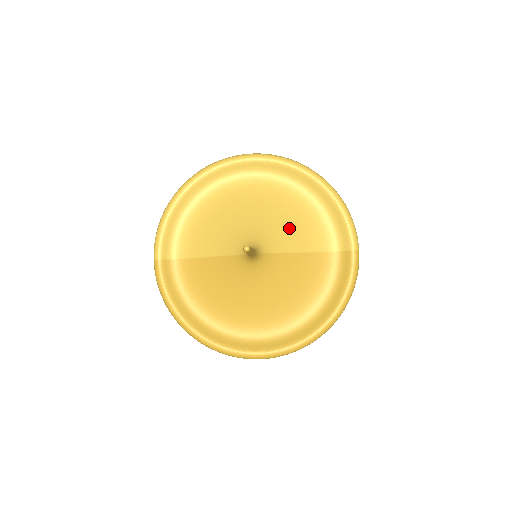
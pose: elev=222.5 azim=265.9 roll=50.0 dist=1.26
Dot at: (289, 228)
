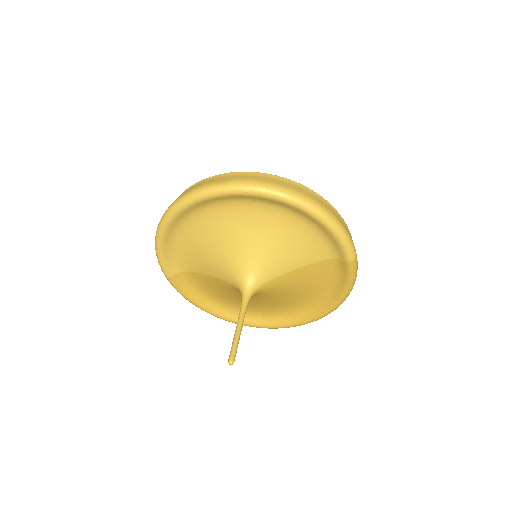
Dot at: (279, 253)
